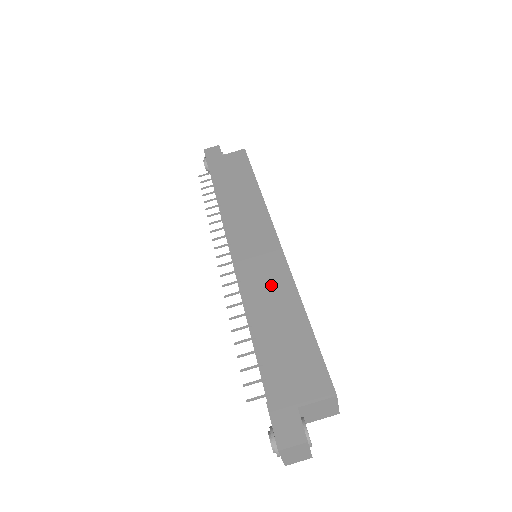
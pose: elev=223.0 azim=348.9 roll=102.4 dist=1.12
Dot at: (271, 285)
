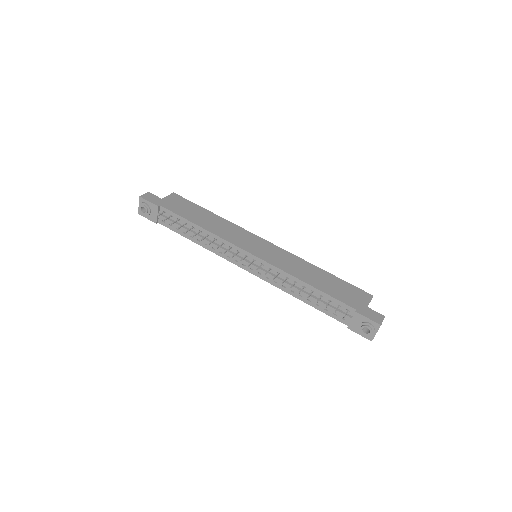
Dot at: (293, 264)
